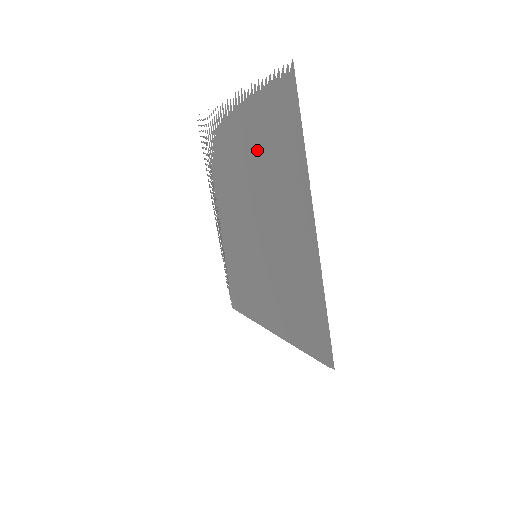
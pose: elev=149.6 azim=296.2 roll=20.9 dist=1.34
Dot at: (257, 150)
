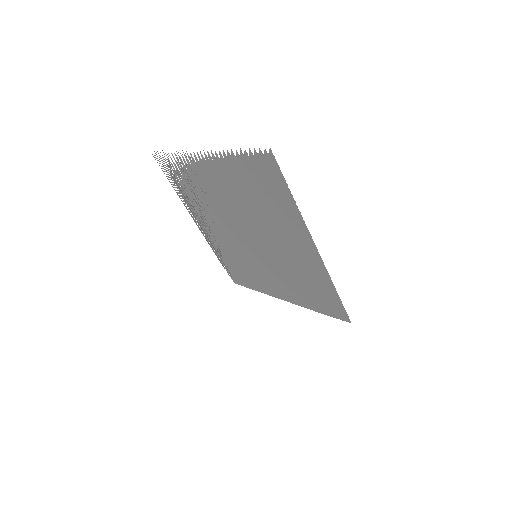
Dot at: (241, 193)
